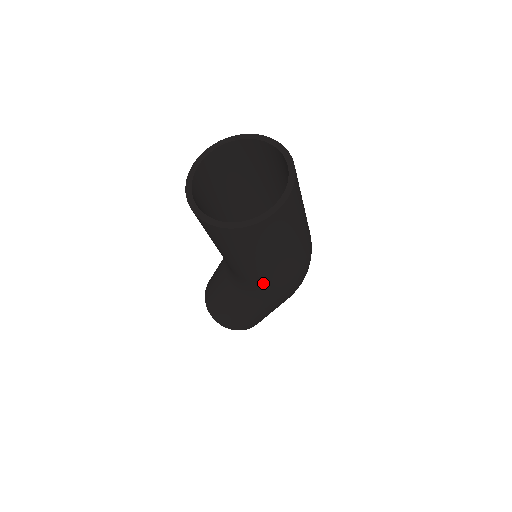
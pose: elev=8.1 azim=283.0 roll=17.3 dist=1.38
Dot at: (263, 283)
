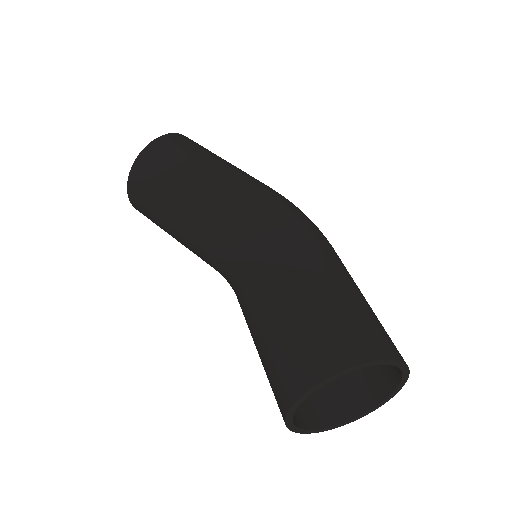
Dot at: occluded
